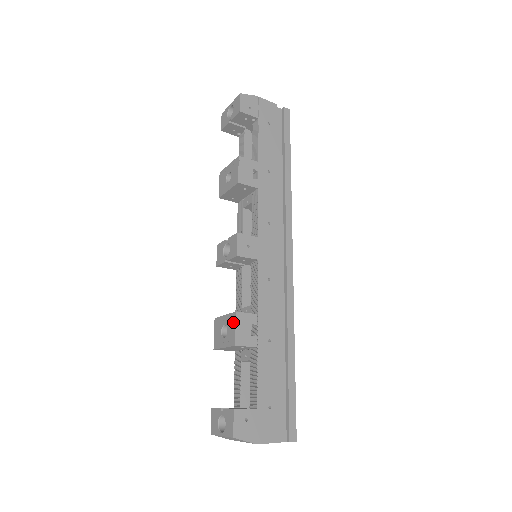
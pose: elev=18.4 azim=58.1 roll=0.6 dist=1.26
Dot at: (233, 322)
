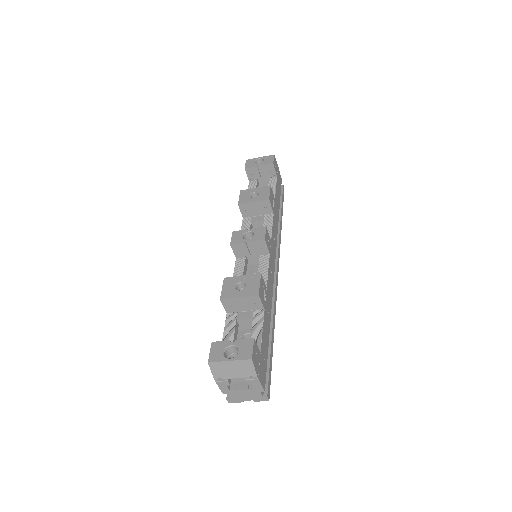
Dot at: (257, 279)
